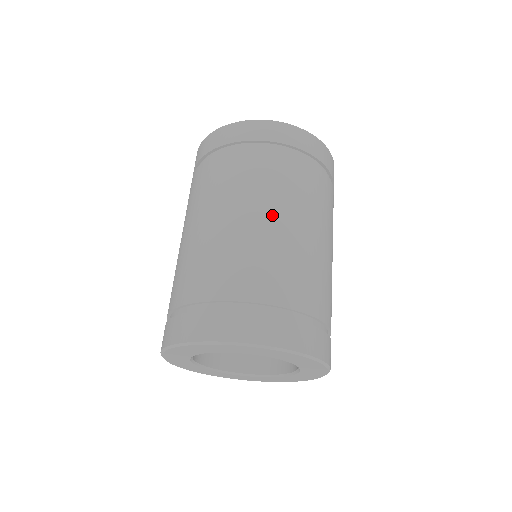
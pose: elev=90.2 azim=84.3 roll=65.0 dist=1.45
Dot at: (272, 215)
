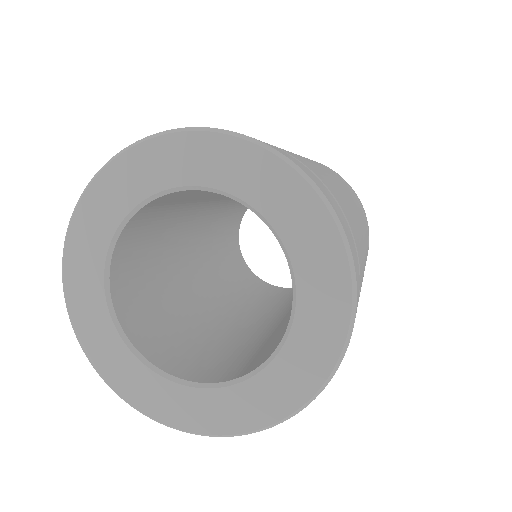
Dot at: occluded
